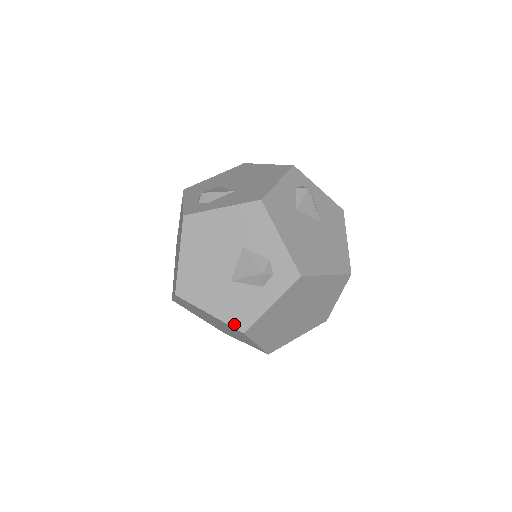
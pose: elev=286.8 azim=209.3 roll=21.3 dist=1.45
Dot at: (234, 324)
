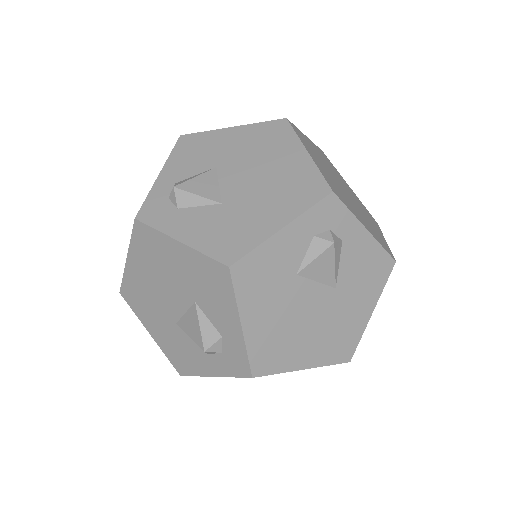
Dot at: (172, 361)
